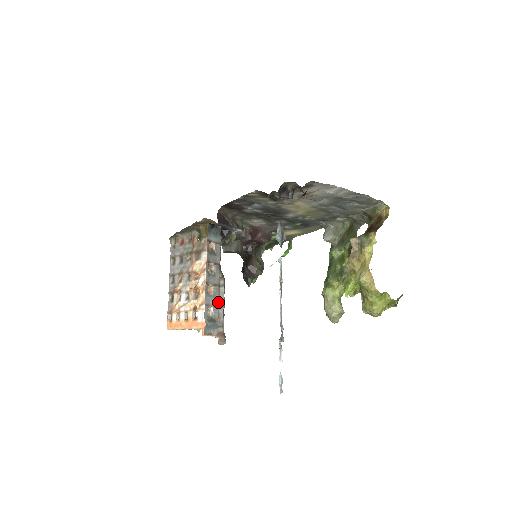
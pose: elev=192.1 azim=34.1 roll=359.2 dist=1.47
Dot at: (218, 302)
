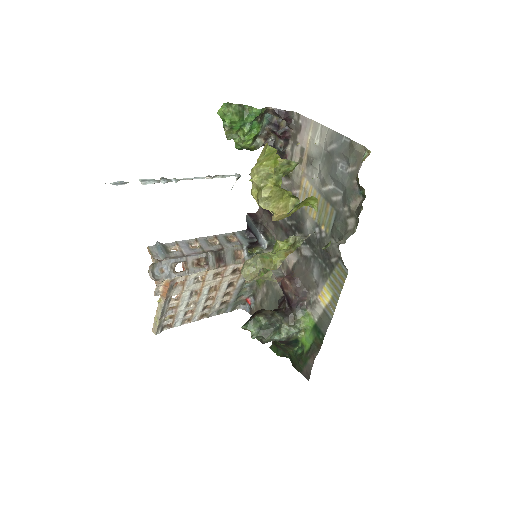
Dot at: (188, 255)
